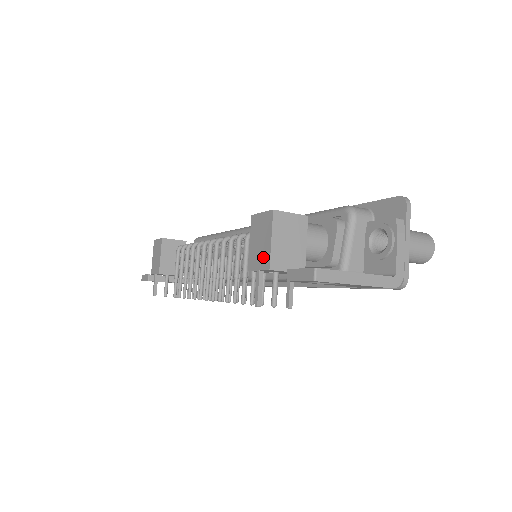
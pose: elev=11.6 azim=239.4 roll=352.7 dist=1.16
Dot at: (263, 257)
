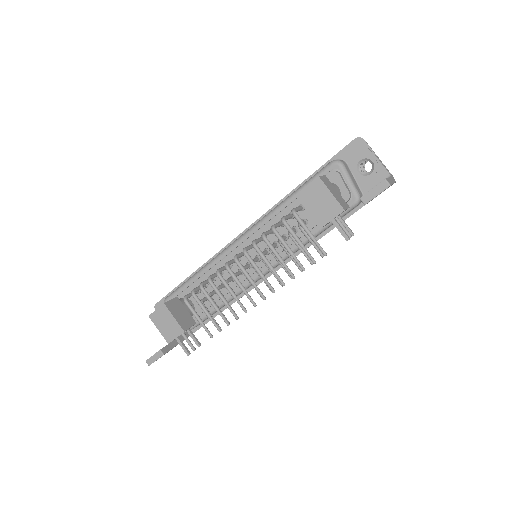
Dot at: (332, 208)
